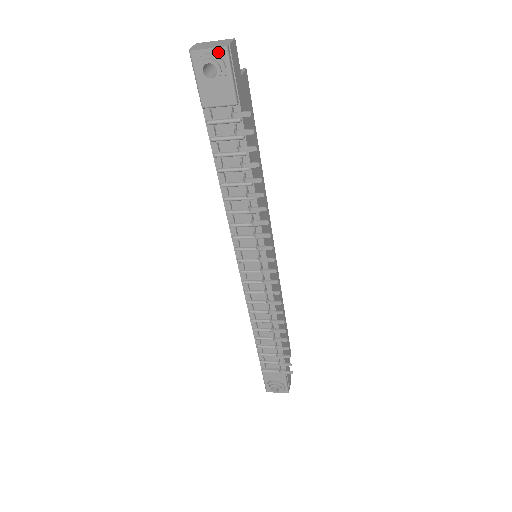
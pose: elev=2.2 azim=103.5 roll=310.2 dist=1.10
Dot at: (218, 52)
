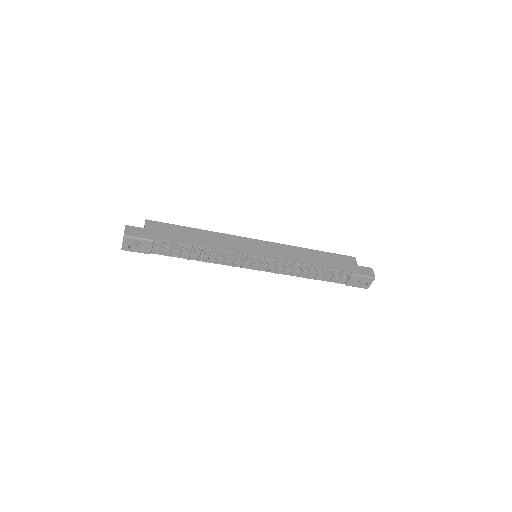
Dot at: (125, 240)
